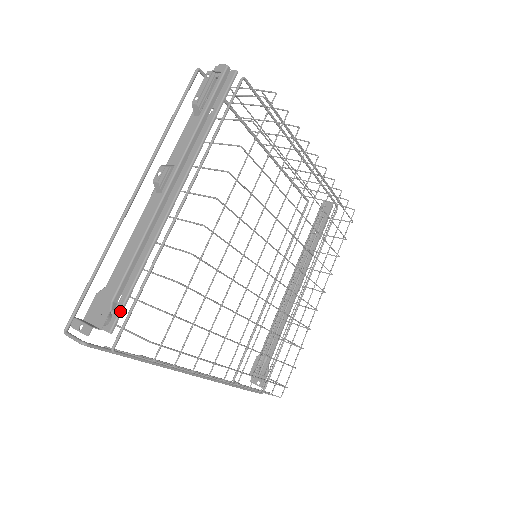
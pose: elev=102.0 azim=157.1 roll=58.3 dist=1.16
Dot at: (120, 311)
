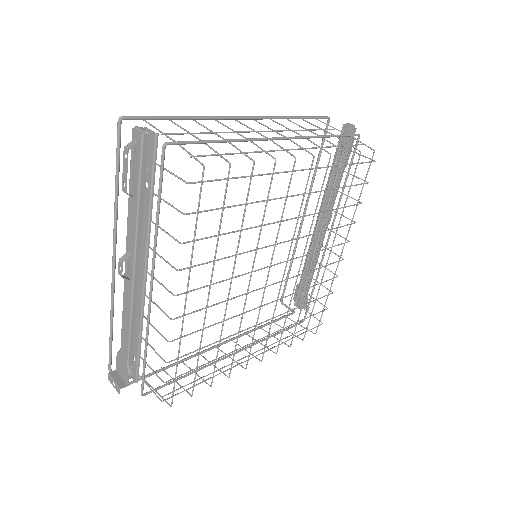
Dot at: (137, 369)
